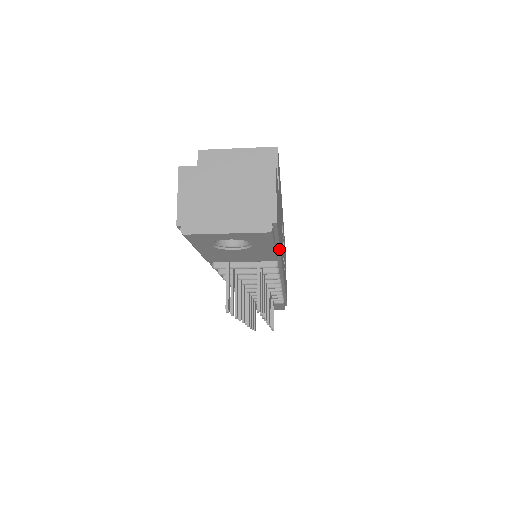
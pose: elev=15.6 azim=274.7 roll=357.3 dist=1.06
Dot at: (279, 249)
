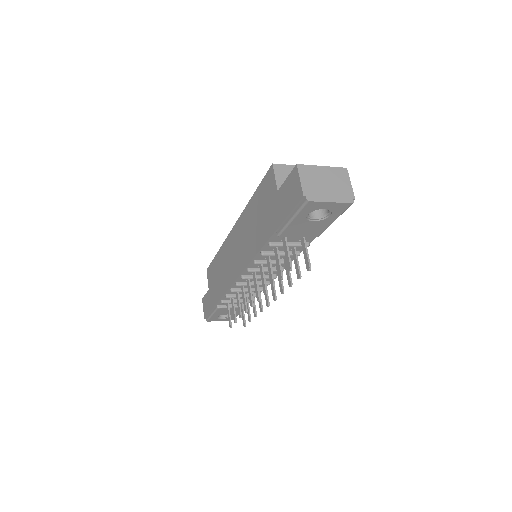
Dot at: occluded
